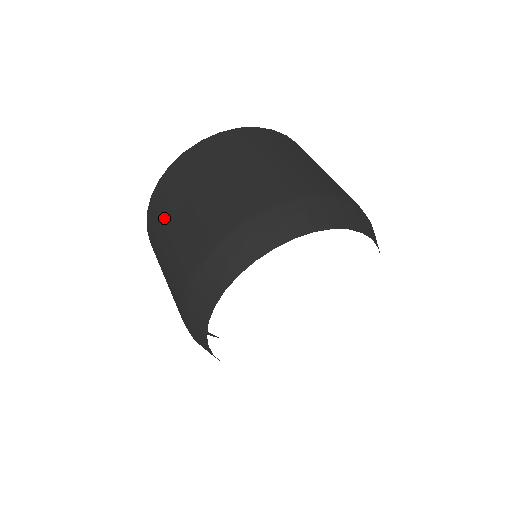
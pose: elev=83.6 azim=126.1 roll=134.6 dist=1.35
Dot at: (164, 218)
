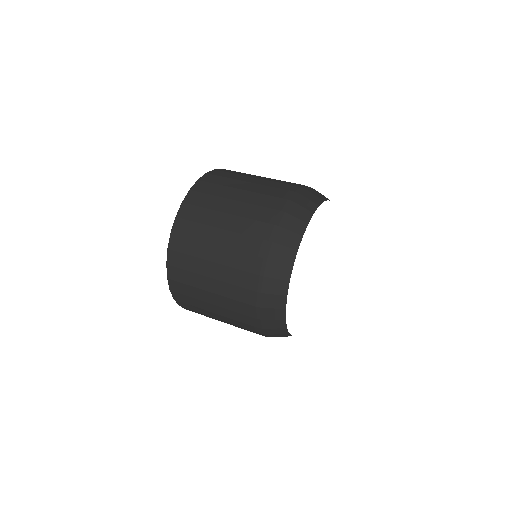
Dot at: (205, 314)
